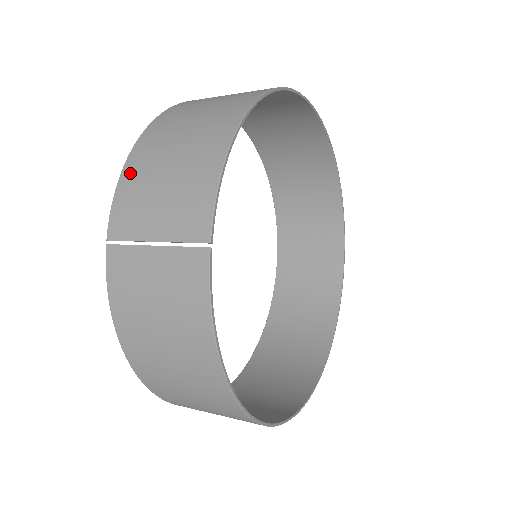
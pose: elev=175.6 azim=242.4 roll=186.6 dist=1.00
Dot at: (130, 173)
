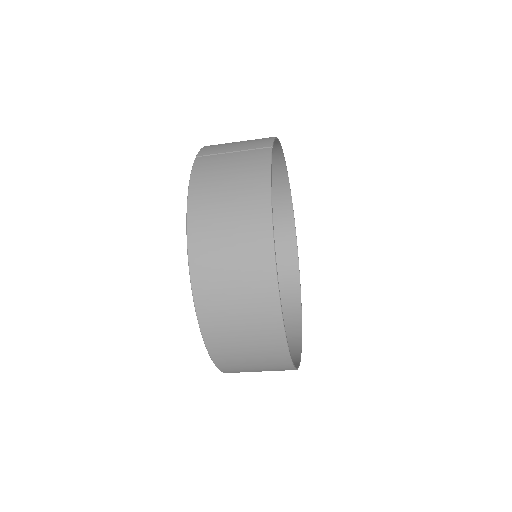
Dot at: occluded
